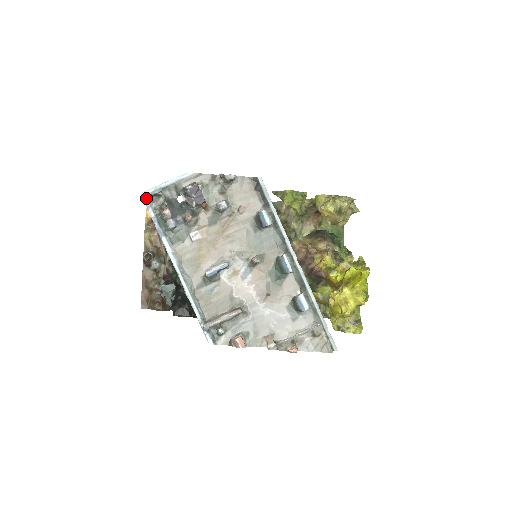
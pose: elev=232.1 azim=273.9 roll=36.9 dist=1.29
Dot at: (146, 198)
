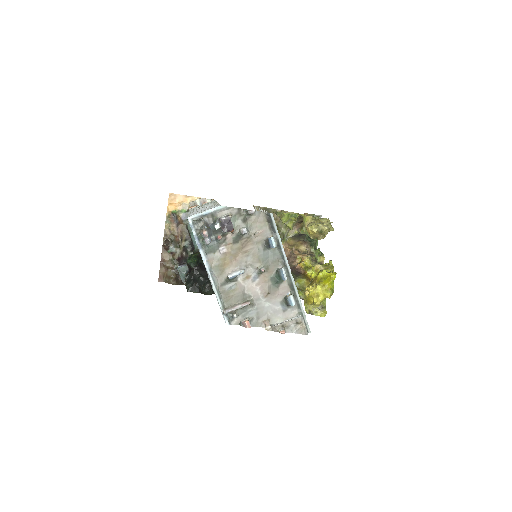
Dot at: (191, 221)
